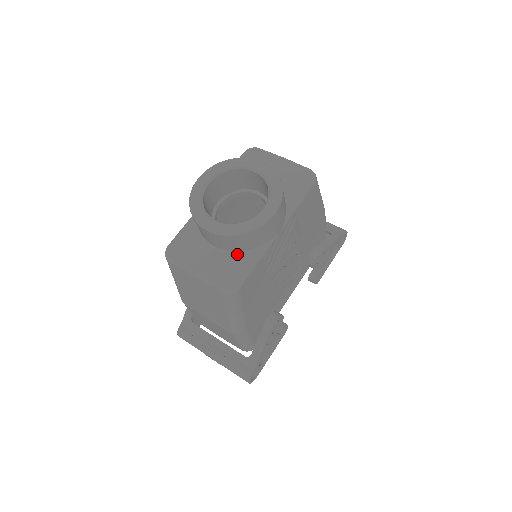
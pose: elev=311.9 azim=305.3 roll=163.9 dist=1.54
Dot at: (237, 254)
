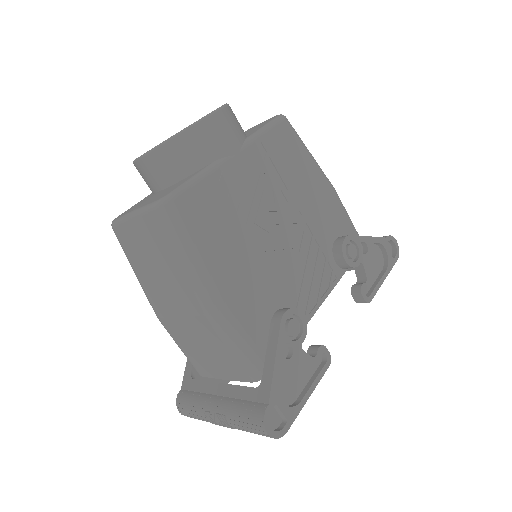
Dot at: (182, 180)
